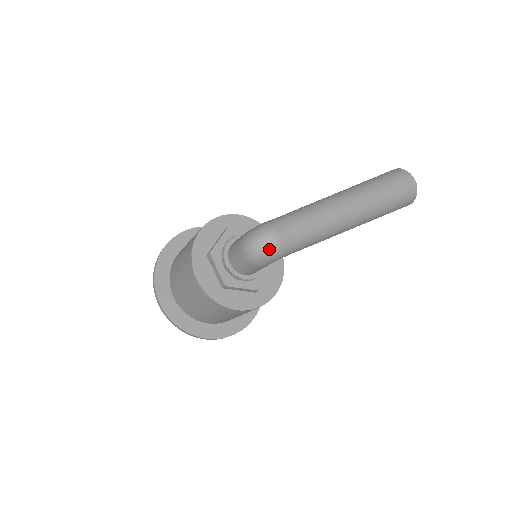
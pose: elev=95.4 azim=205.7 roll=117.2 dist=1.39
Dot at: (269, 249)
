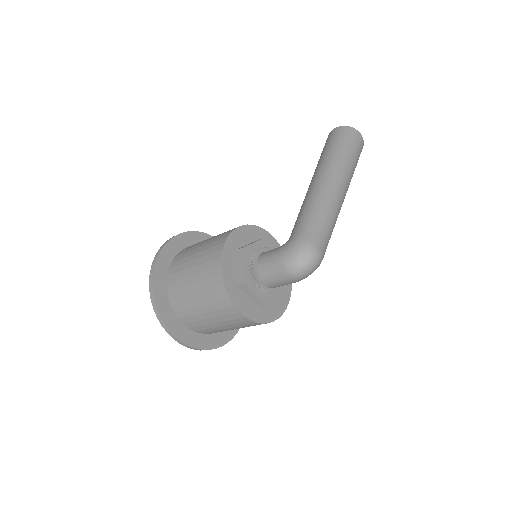
Dot at: (316, 266)
